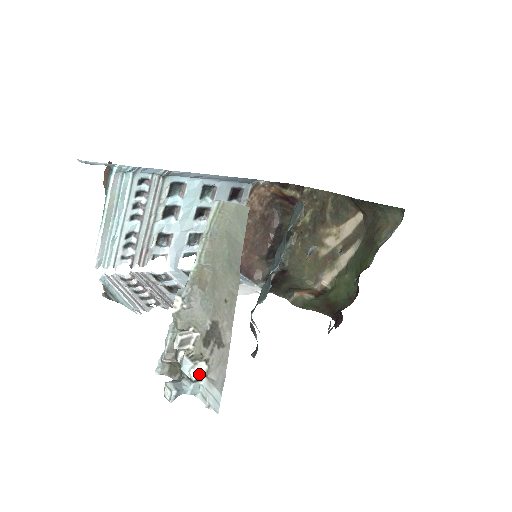
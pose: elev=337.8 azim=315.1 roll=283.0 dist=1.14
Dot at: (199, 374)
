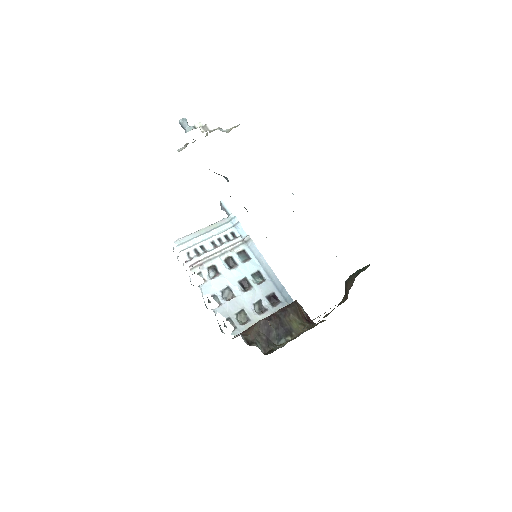
Dot at: (199, 124)
